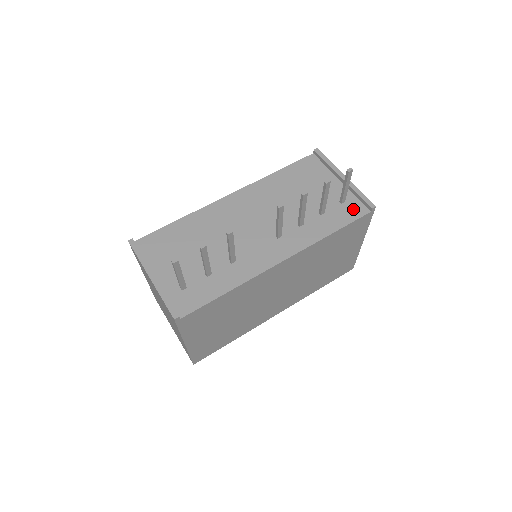
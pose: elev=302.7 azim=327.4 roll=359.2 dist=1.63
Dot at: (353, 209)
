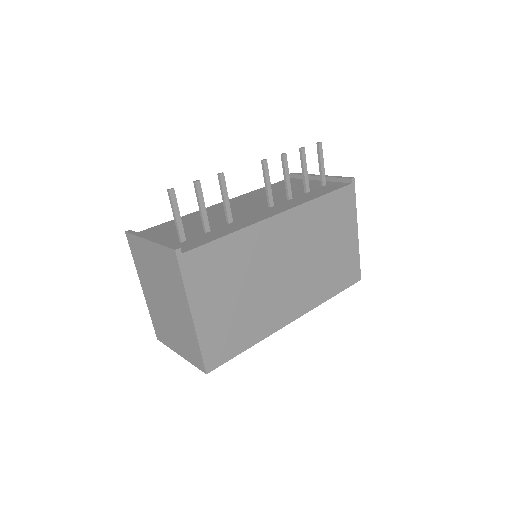
Dot at: (335, 186)
